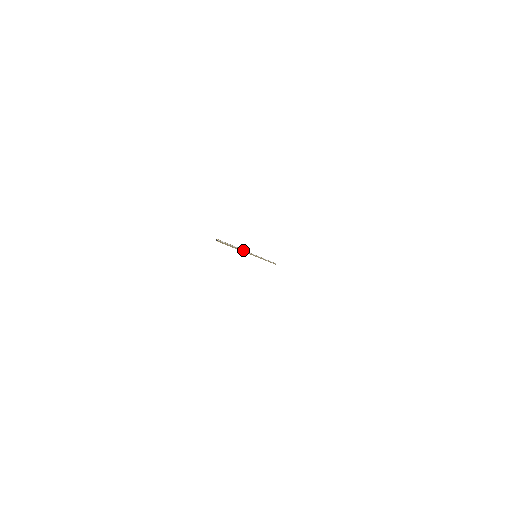
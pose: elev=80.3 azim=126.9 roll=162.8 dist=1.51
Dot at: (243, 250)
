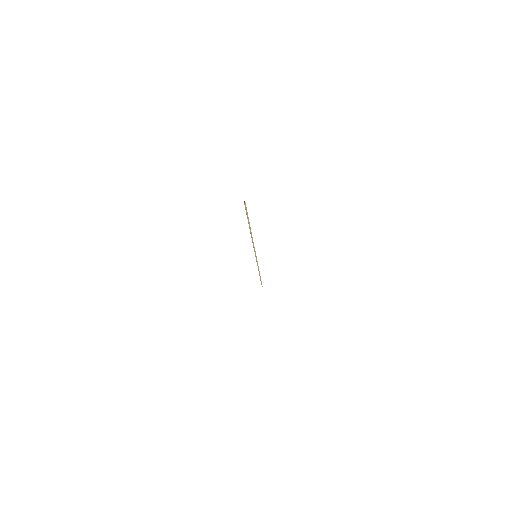
Dot at: (252, 237)
